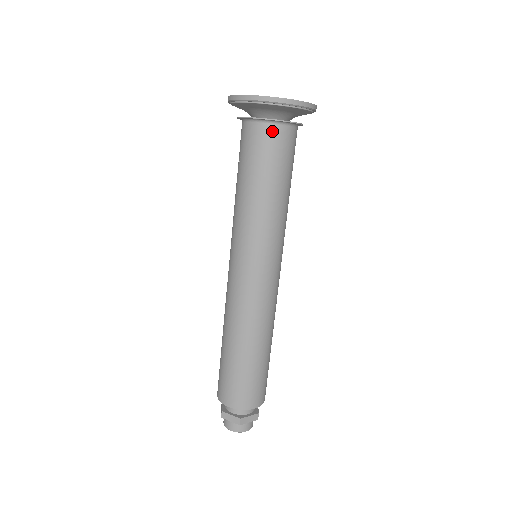
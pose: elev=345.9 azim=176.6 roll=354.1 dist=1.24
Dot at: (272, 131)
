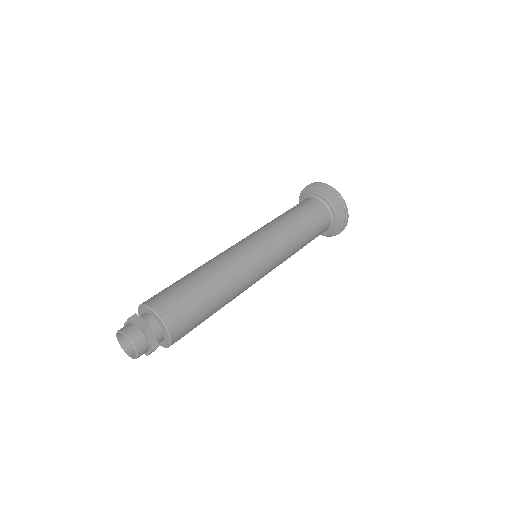
Dot at: (323, 208)
